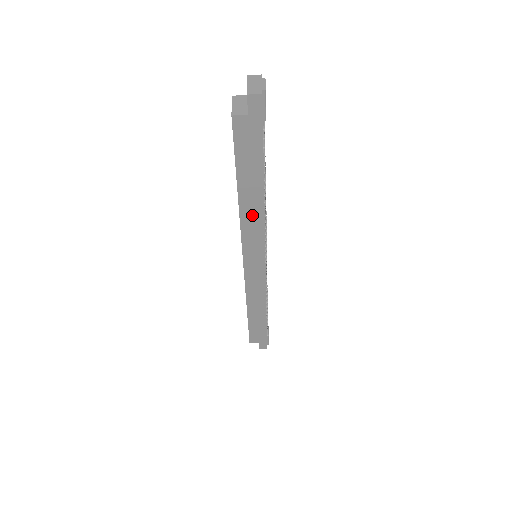
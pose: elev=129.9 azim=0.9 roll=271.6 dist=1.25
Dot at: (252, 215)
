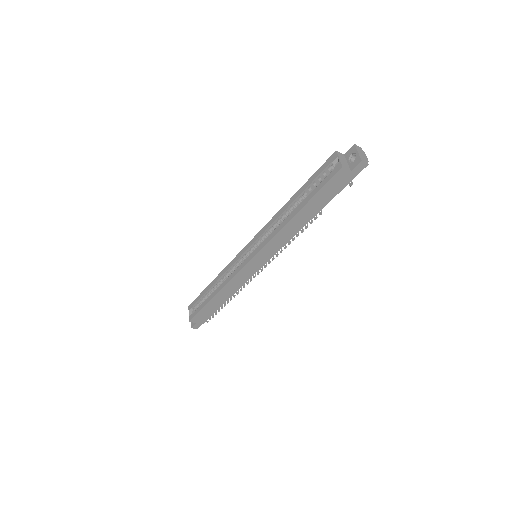
Dot at: (291, 229)
